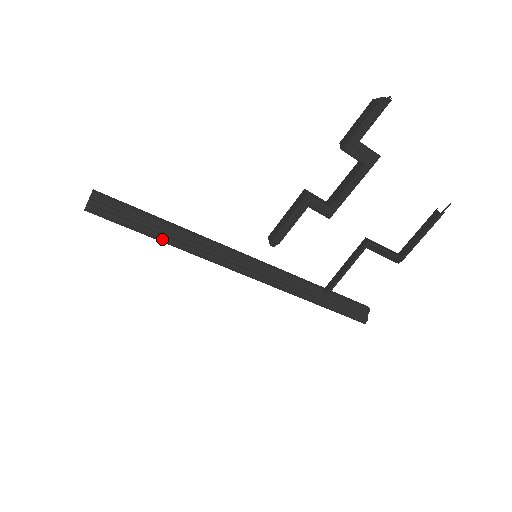
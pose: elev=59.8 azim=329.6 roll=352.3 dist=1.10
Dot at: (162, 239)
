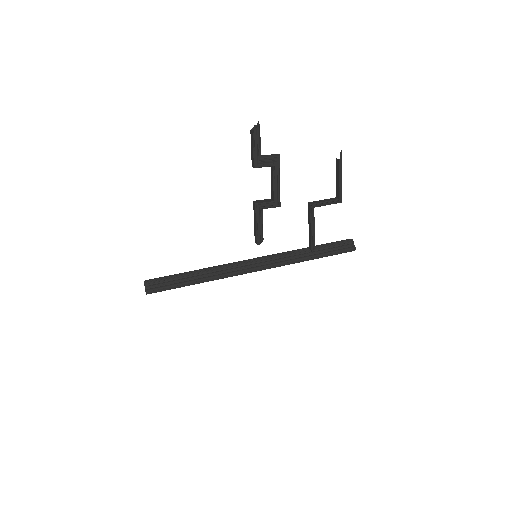
Dot at: (196, 282)
